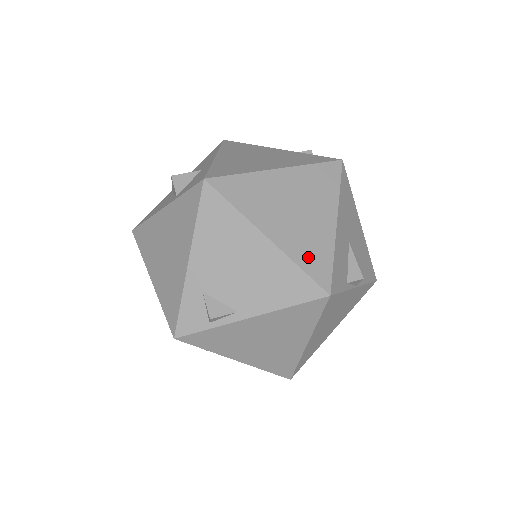
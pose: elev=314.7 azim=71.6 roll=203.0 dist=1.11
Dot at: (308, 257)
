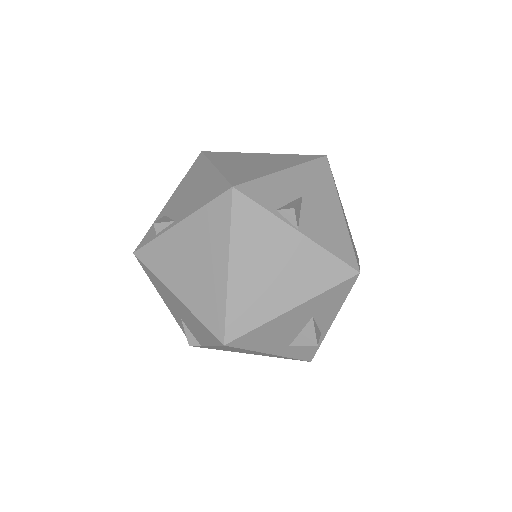
Dot at: (237, 175)
